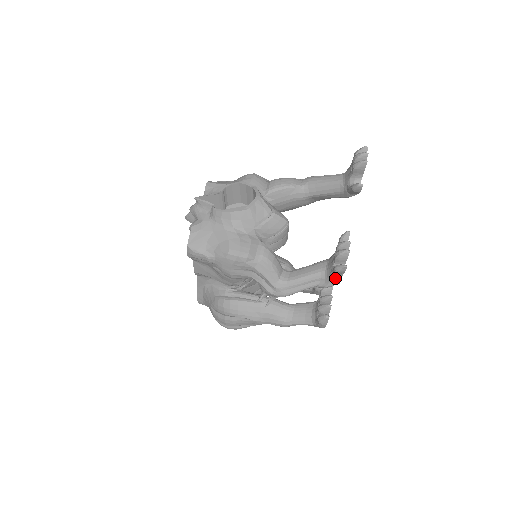
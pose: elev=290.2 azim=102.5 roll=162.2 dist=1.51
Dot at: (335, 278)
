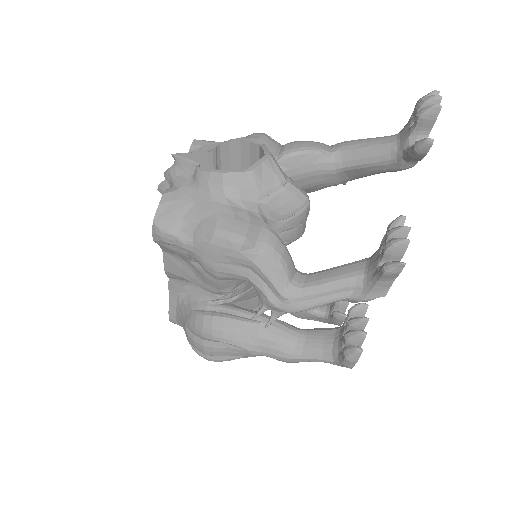
Dot at: (380, 285)
